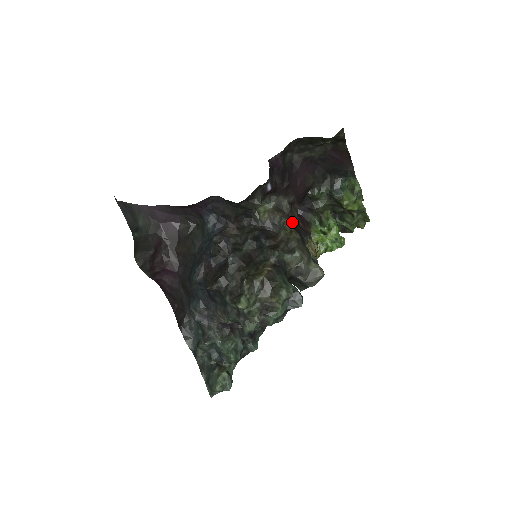
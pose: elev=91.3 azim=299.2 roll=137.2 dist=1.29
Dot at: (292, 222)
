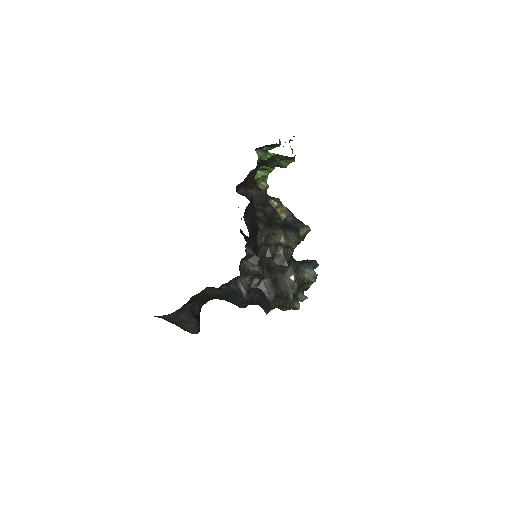
Dot at: (269, 228)
